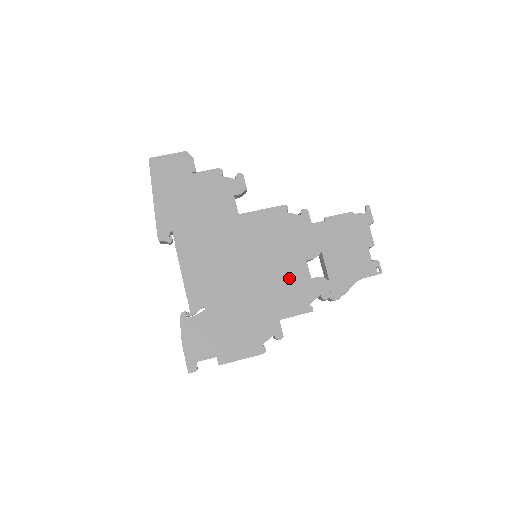
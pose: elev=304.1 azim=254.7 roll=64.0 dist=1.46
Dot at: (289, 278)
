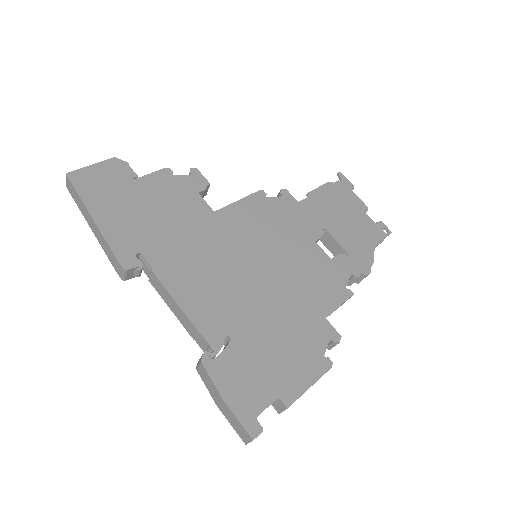
Dot at: (308, 266)
